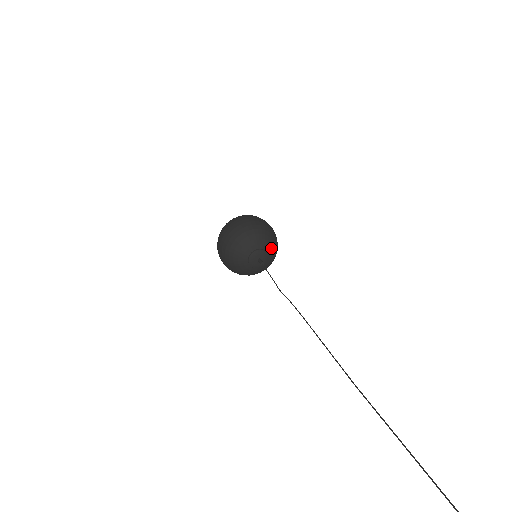
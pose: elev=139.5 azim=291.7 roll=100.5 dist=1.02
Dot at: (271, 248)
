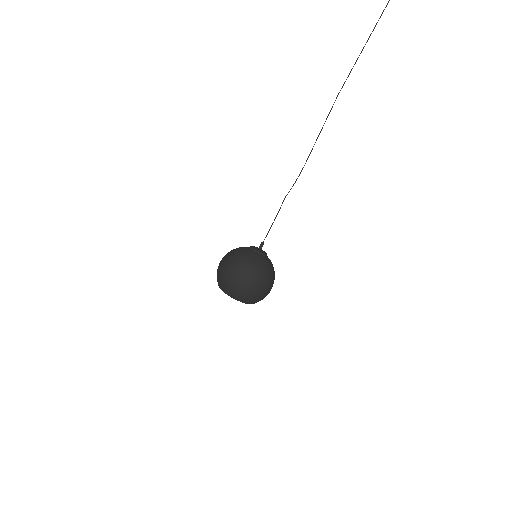
Dot at: occluded
